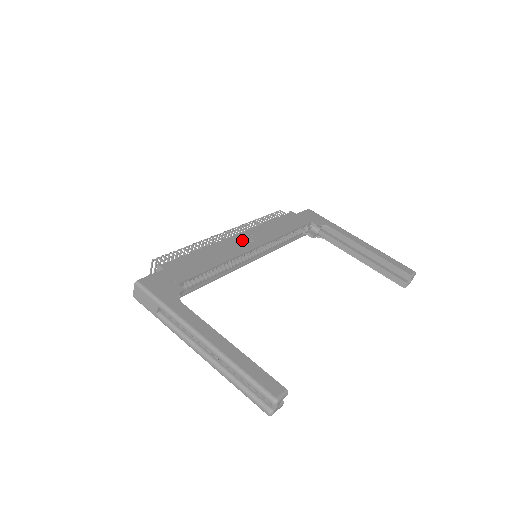
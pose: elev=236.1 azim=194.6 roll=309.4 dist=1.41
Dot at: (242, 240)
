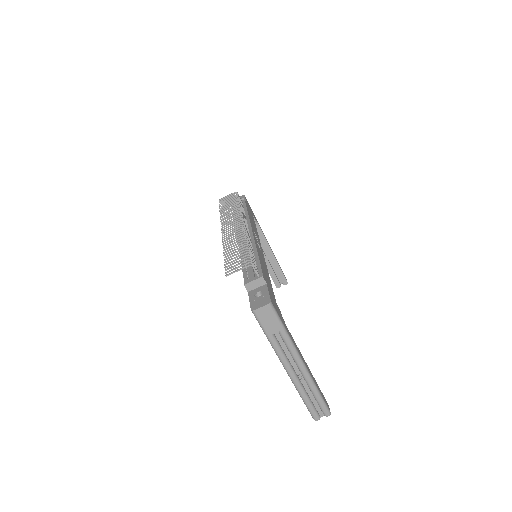
Dot at: occluded
